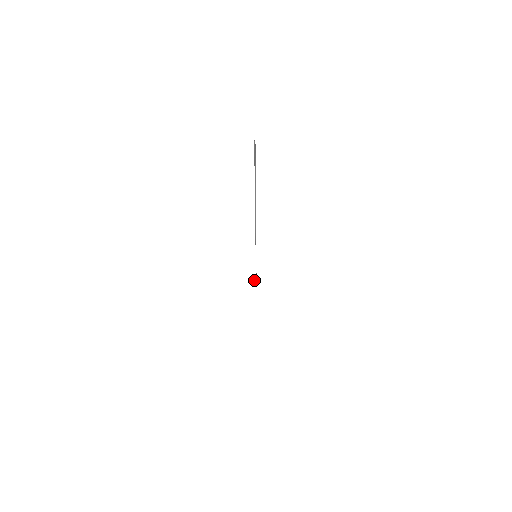
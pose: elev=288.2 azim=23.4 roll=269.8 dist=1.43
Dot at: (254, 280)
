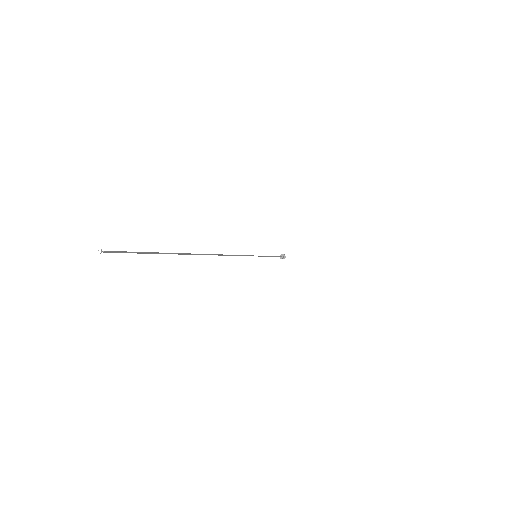
Dot at: occluded
